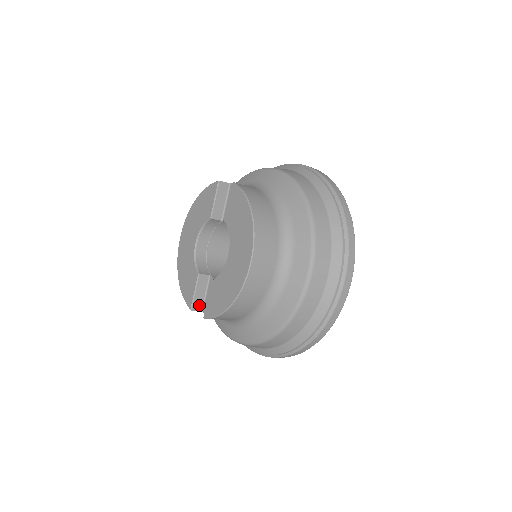
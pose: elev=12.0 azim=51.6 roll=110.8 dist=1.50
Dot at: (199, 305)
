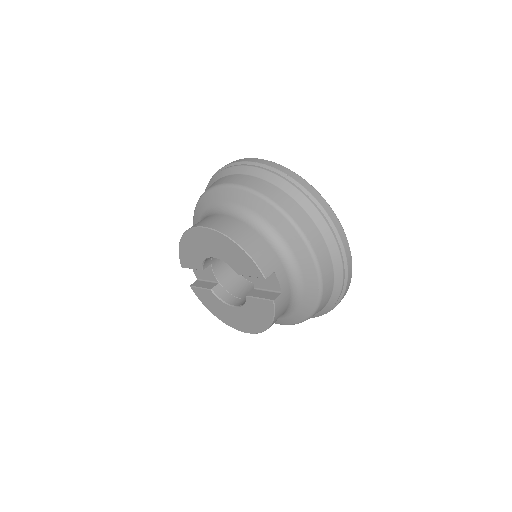
Dot at: occluded
